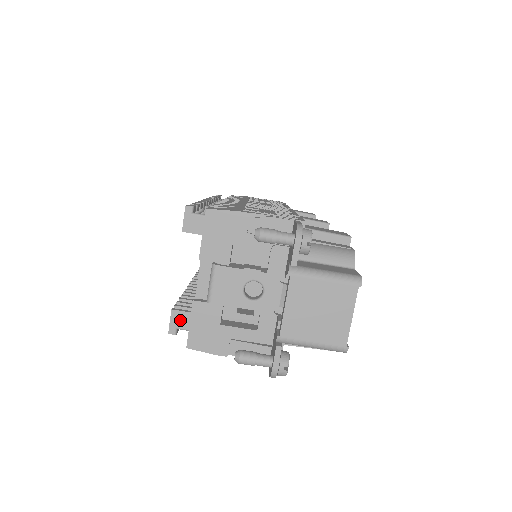
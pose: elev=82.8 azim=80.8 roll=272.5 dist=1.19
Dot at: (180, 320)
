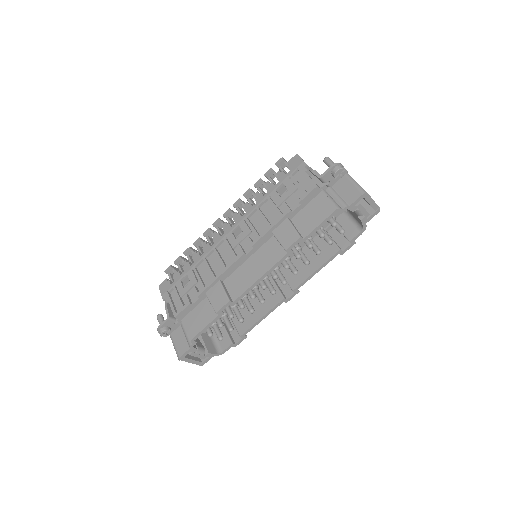
Dot at: occluded
